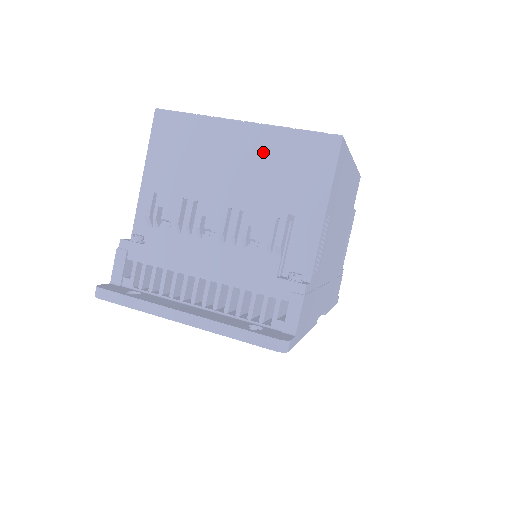
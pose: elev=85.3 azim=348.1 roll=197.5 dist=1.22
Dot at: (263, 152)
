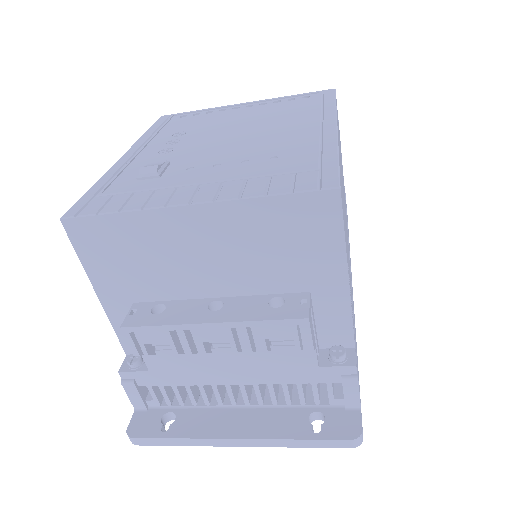
Dot at: (237, 234)
